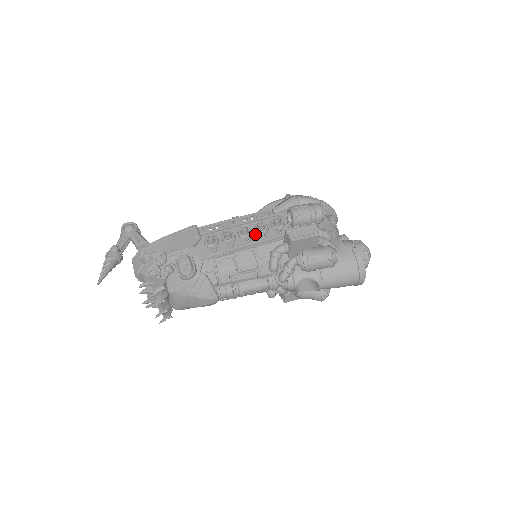
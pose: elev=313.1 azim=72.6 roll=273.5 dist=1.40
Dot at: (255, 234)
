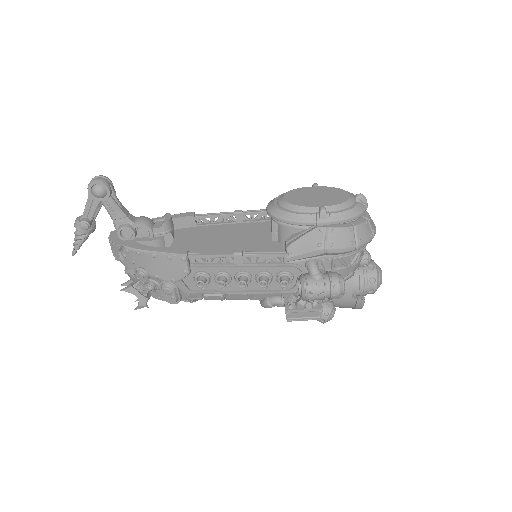
Dot at: (255, 282)
